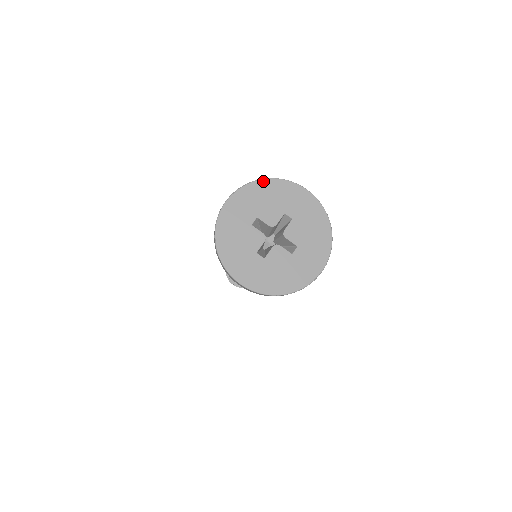
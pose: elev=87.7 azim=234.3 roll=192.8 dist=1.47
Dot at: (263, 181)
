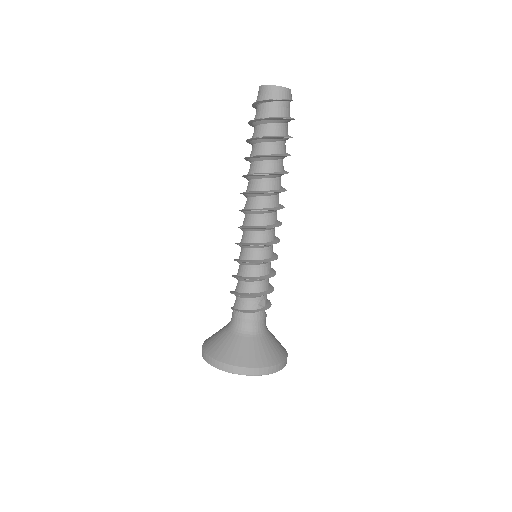
Dot at: (215, 367)
